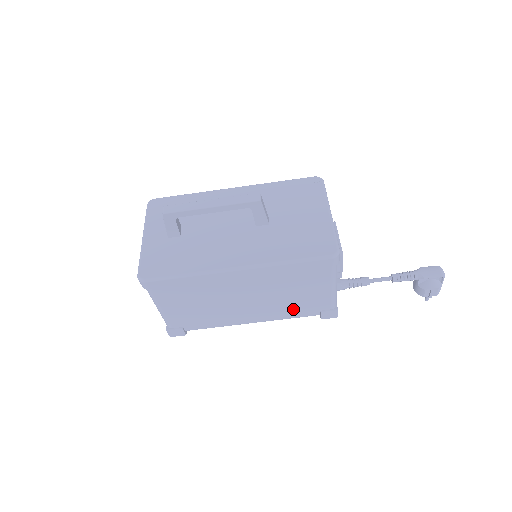
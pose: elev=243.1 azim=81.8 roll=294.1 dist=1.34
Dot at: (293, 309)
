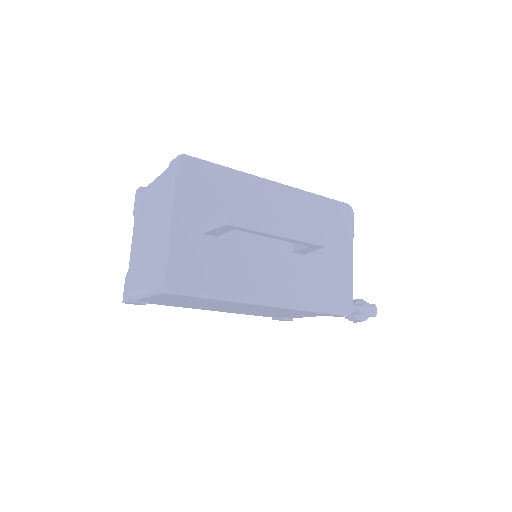
Dot at: (263, 314)
